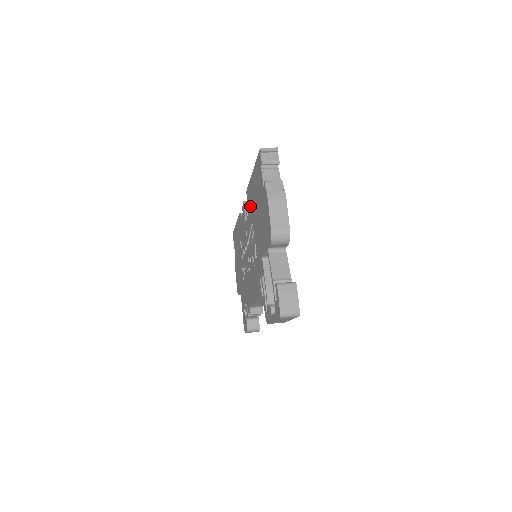
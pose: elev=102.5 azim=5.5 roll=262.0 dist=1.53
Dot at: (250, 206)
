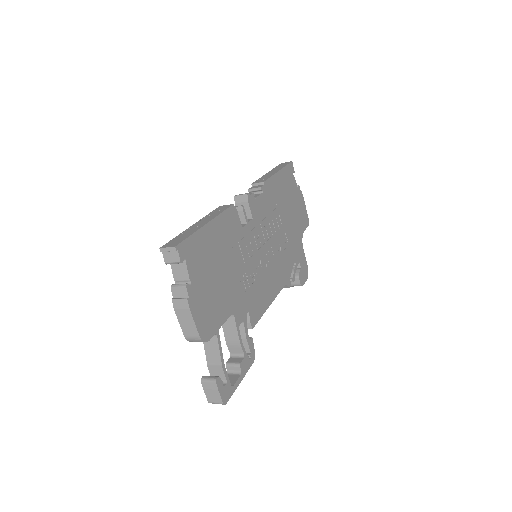
Dot at: occluded
